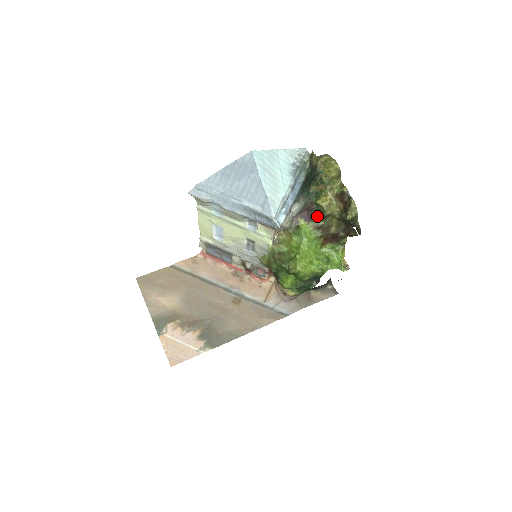
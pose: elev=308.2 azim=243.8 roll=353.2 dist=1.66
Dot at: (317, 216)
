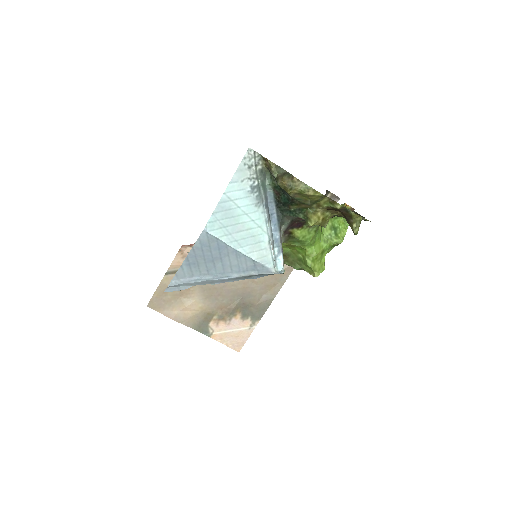
Dot at: occluded
